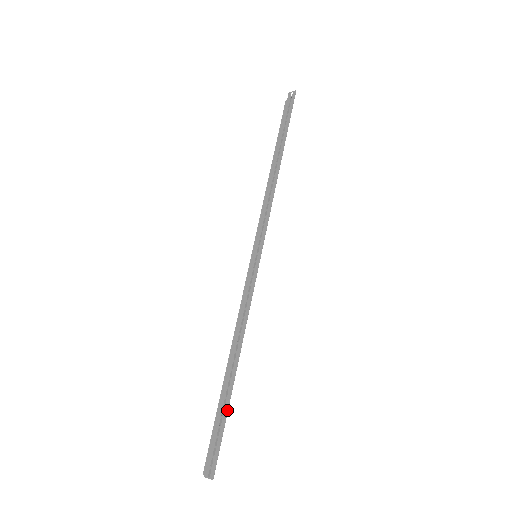
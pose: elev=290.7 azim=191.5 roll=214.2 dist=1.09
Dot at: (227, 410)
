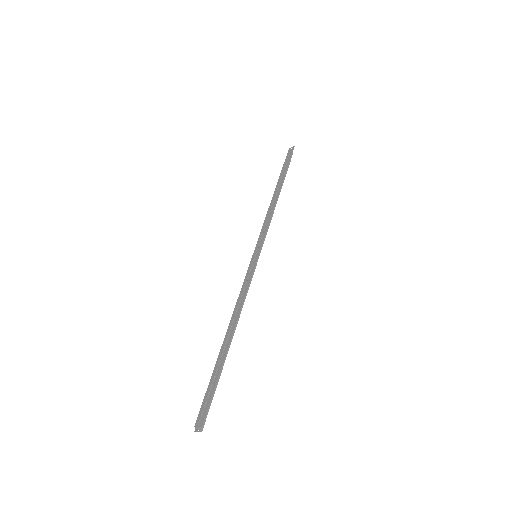
Dot at: (220, 368)
